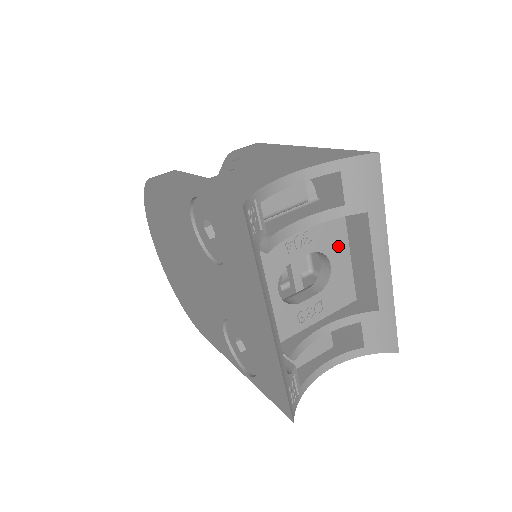
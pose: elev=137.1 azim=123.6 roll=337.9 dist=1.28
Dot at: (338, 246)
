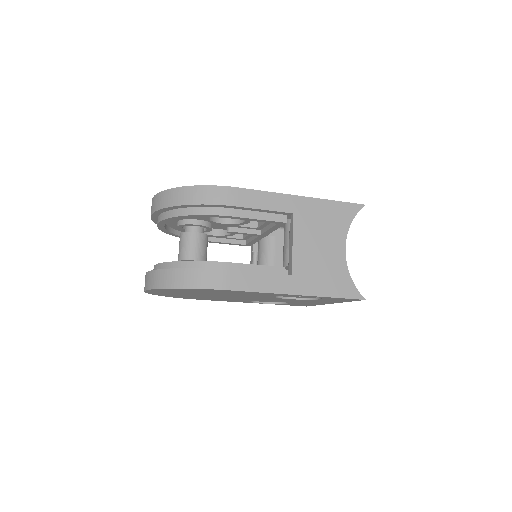
Dot at: occluded
